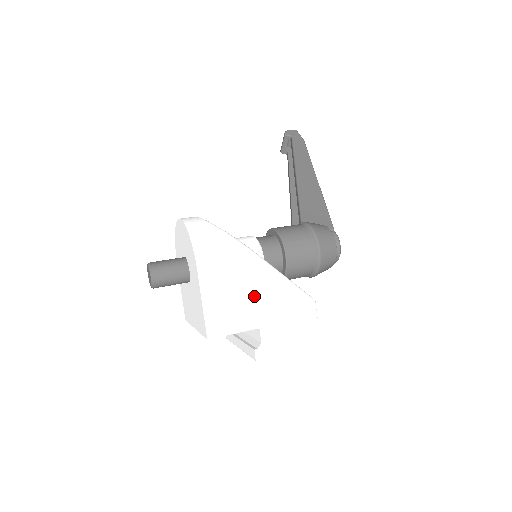
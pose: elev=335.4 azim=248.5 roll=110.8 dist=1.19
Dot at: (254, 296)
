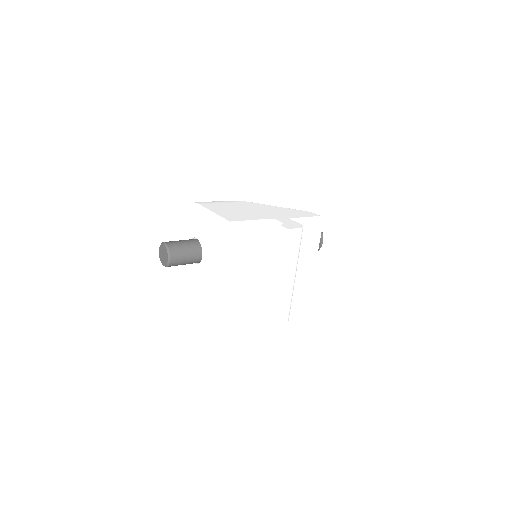
Dot at: (255, 210)
